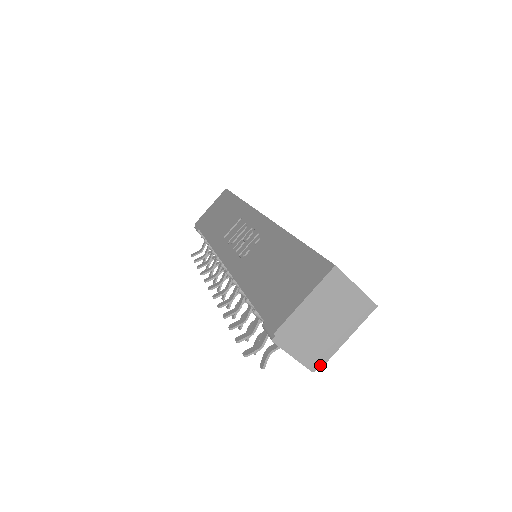
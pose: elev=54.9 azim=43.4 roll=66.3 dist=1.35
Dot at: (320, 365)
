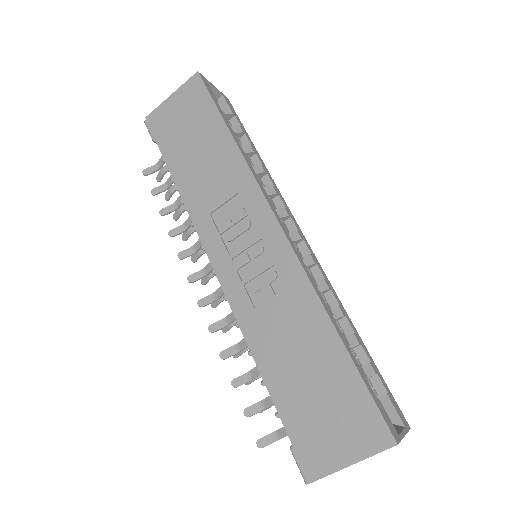
Dot at: occluded
